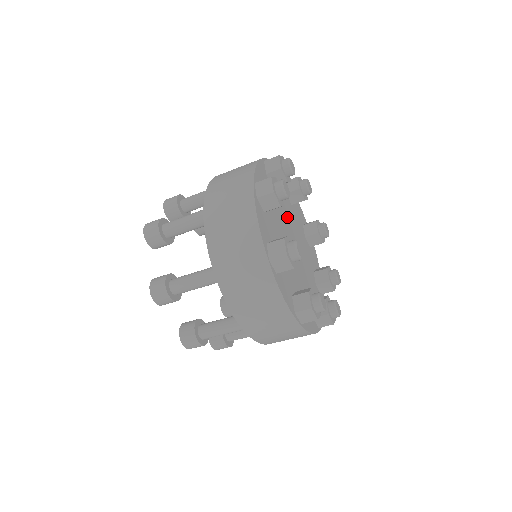
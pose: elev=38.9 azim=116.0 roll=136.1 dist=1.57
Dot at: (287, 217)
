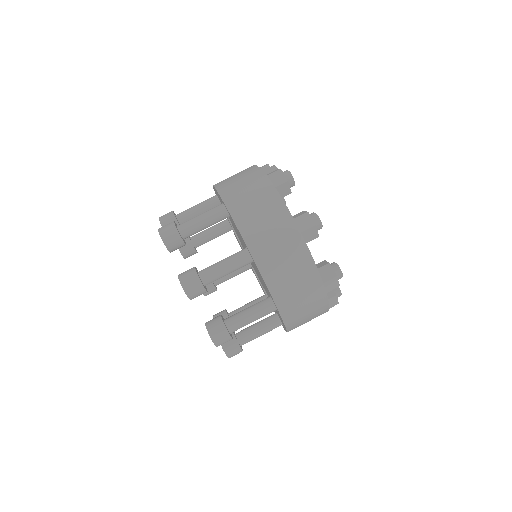
Dot at: occluded
